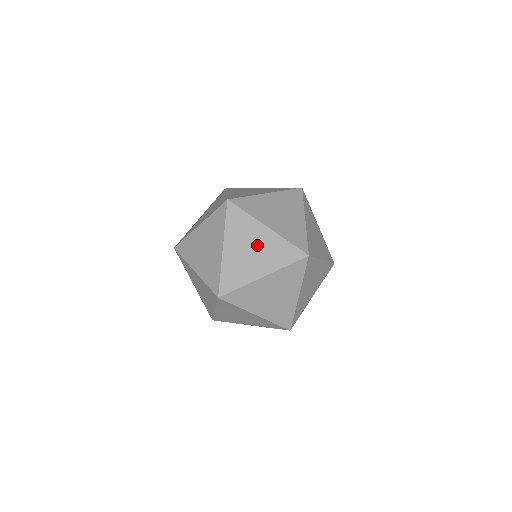
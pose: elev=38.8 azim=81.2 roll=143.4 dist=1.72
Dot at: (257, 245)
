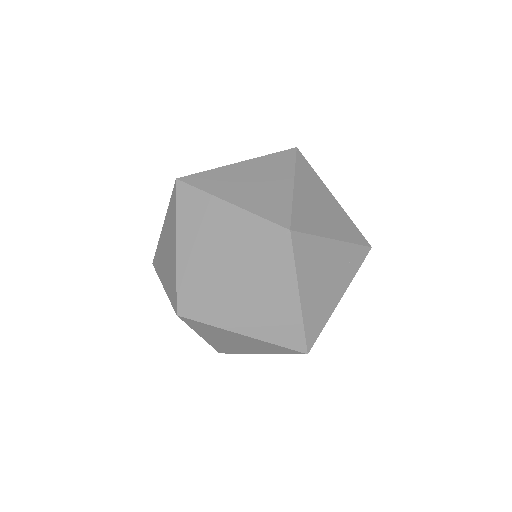
Dot at: (239, 341)
